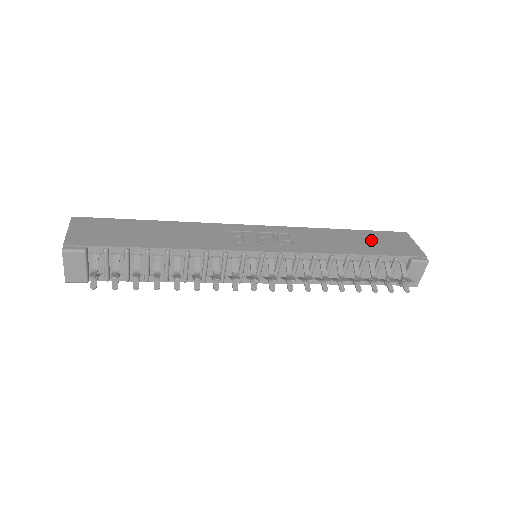
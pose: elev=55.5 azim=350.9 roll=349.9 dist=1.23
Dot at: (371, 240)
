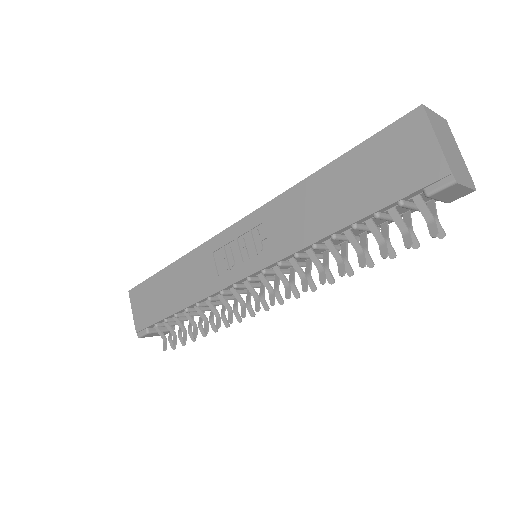
Dot at: (360, 176)
